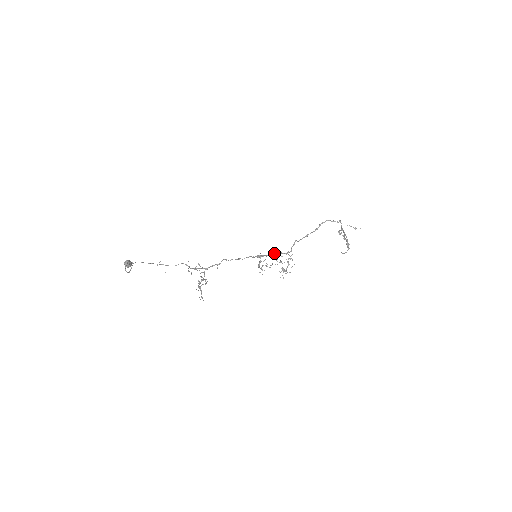
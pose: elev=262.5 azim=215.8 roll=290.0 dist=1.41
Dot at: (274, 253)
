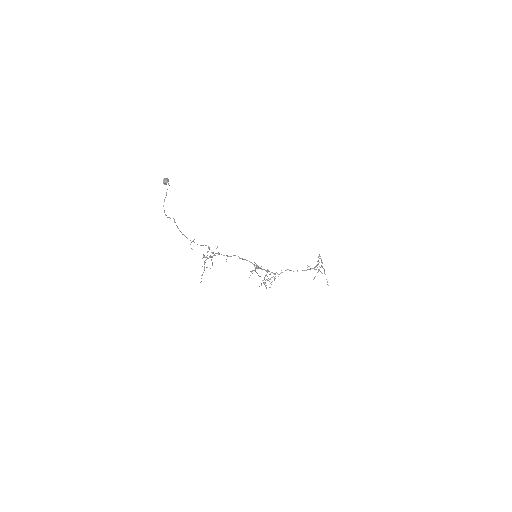
Dot at: (268, 270)
